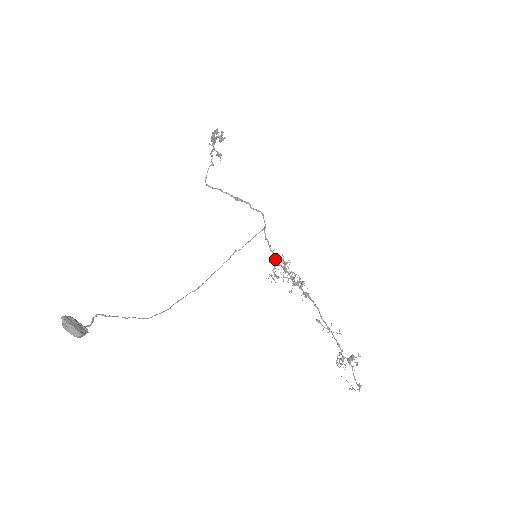
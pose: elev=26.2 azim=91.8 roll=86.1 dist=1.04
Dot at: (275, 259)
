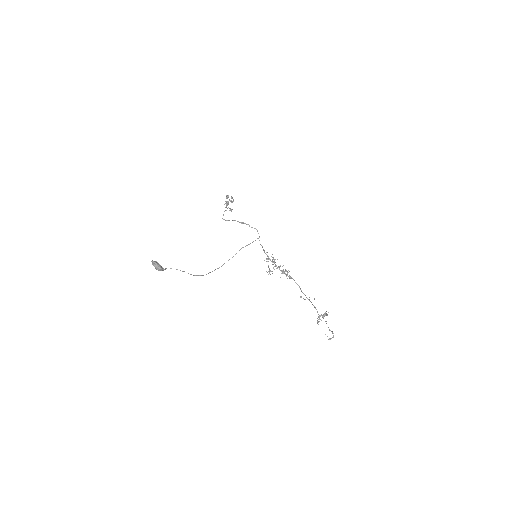
Dot at: (268, 258)
